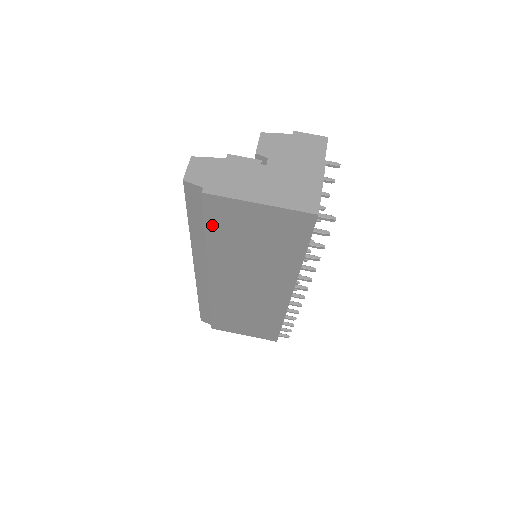
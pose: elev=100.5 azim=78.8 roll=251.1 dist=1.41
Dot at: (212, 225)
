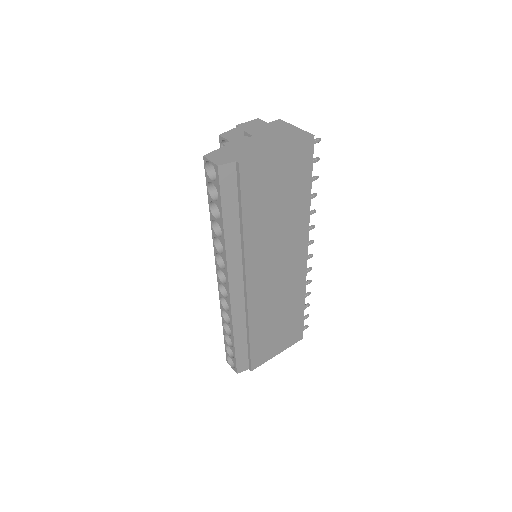
Dot at: (247, 202)
